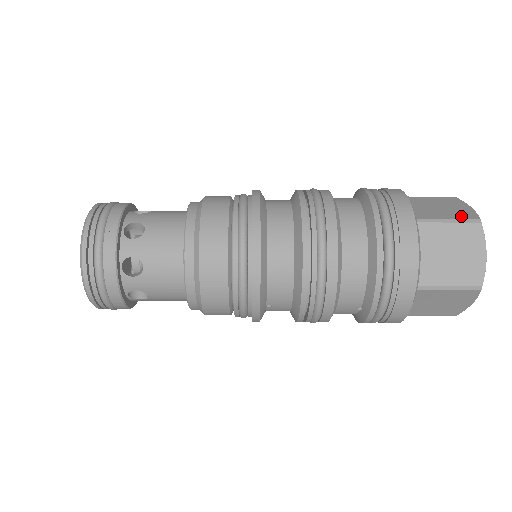
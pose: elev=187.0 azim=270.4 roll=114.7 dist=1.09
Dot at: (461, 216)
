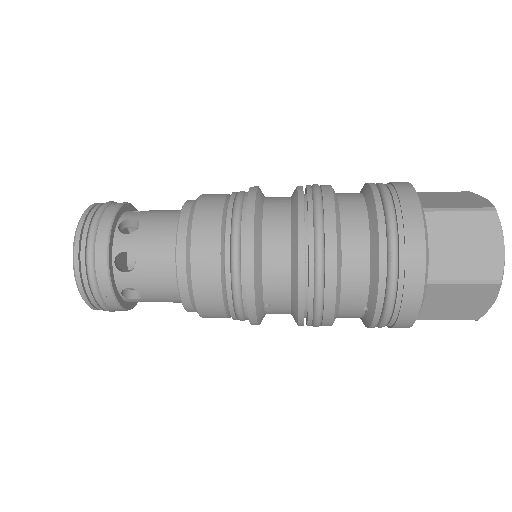
Dot at: (473, 205)
